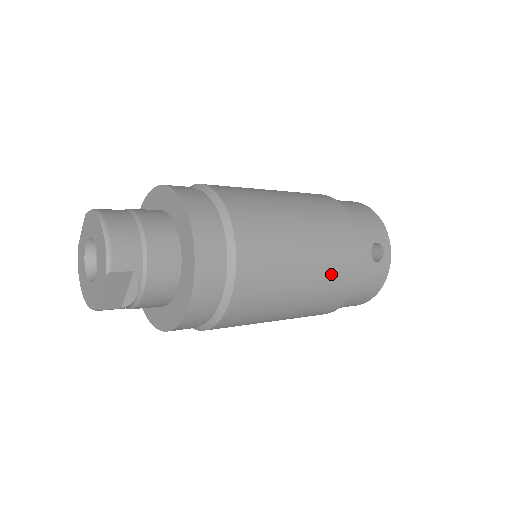
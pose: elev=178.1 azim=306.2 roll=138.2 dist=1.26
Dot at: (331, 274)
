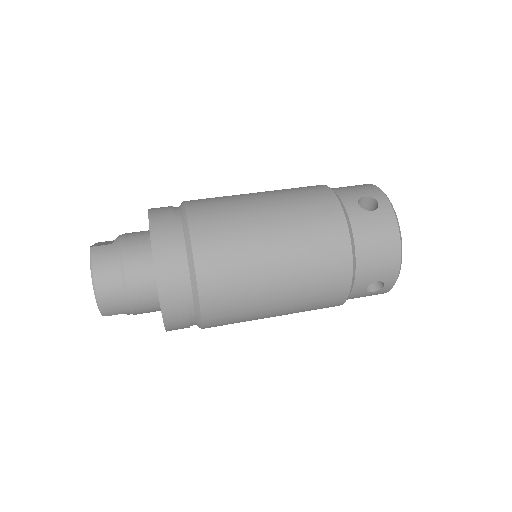
Dot at: (306, 310)
